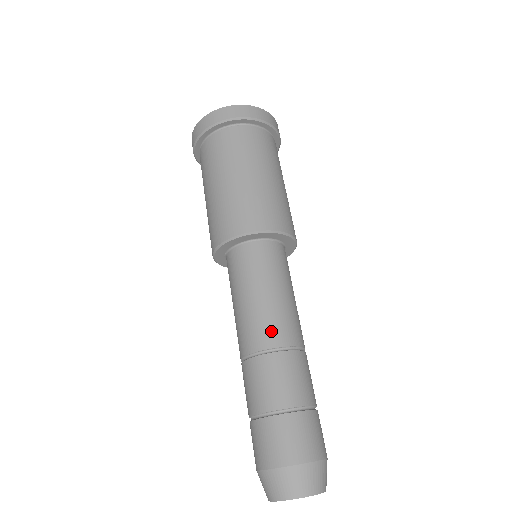
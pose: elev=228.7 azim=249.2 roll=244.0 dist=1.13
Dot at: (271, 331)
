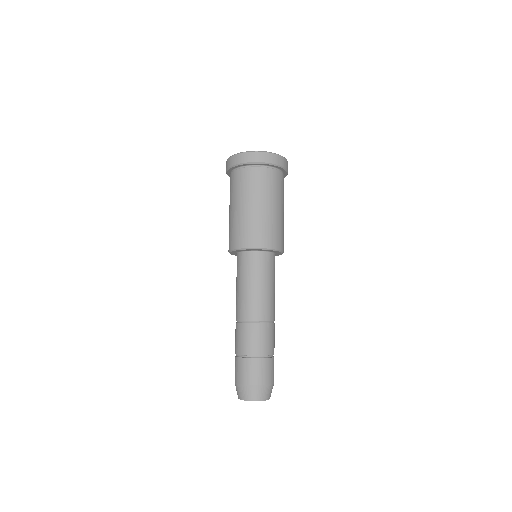
Dot at: (262, 311)
